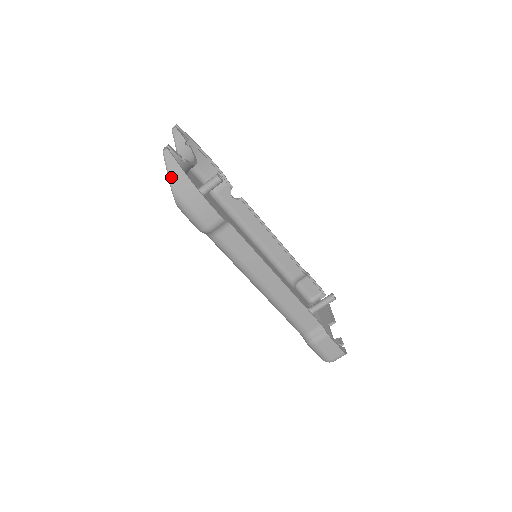
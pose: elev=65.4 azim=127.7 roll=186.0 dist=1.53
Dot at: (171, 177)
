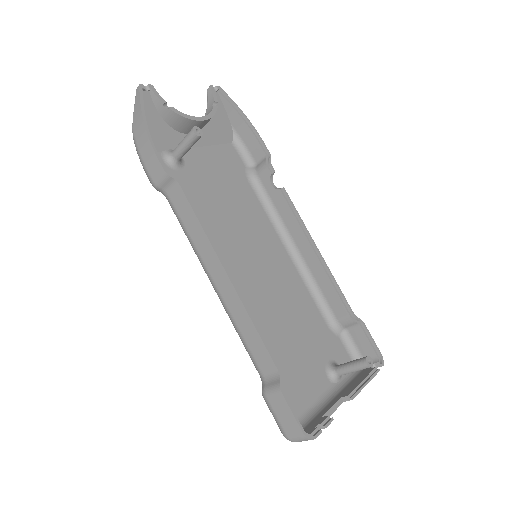
Dot at: (134, 116)
